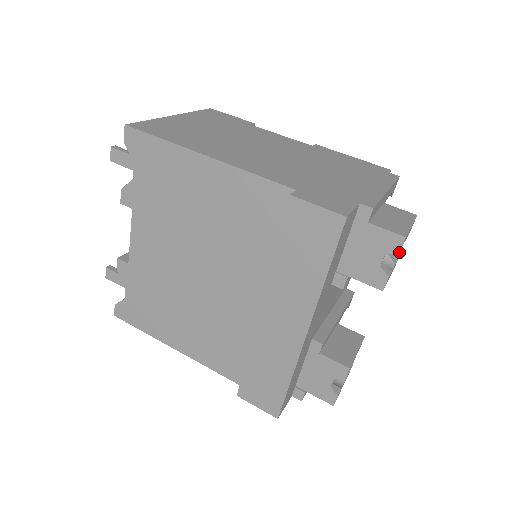
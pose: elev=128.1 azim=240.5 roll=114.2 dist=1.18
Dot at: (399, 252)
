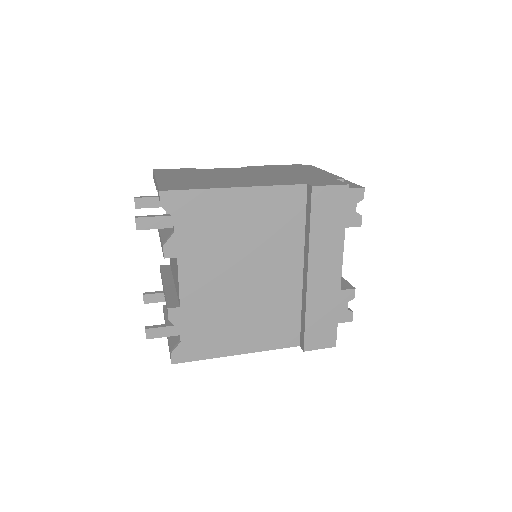
Dot at: occluded
